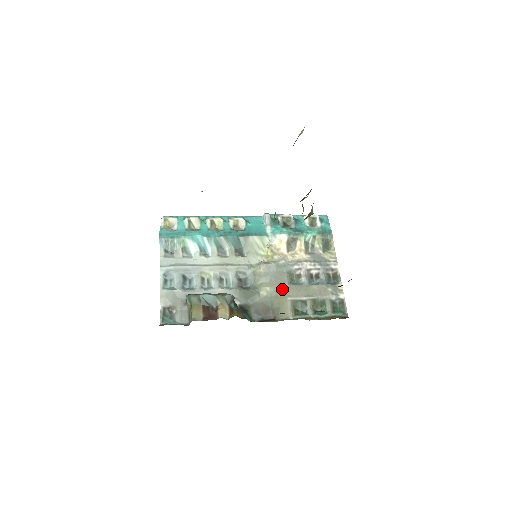
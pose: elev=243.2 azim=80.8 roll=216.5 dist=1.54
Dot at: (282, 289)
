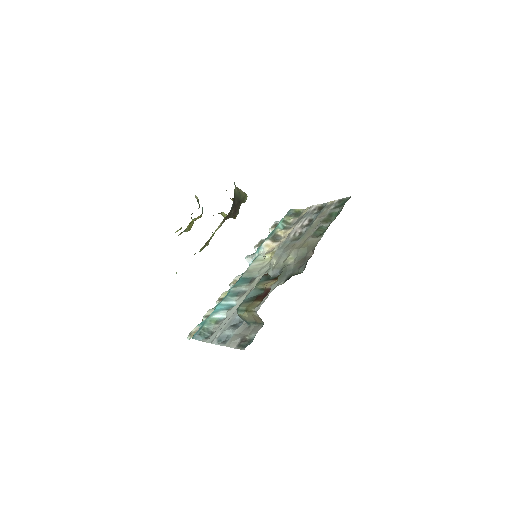
Dot at: (297, 245)
